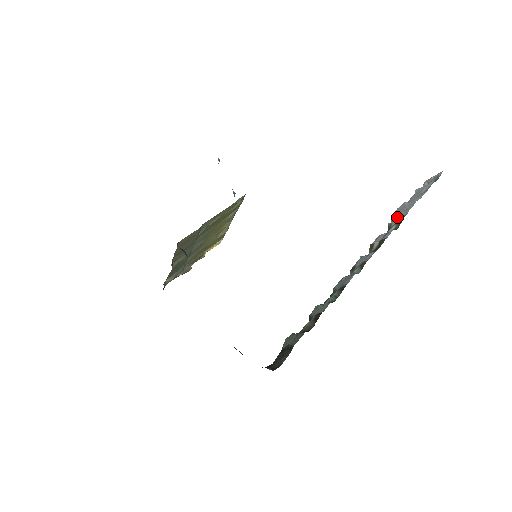
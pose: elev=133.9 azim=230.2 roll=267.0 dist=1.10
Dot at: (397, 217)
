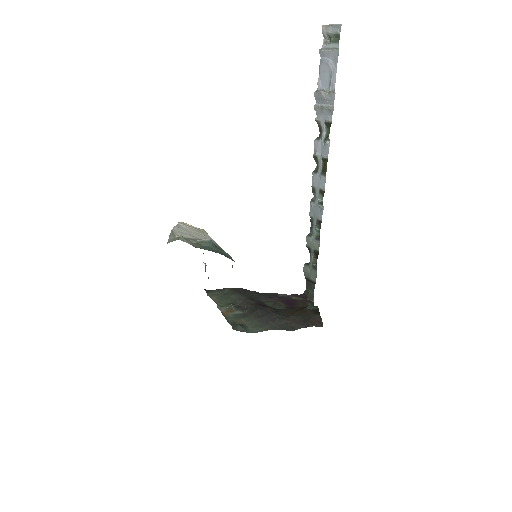
Dot at: (322, 115)
